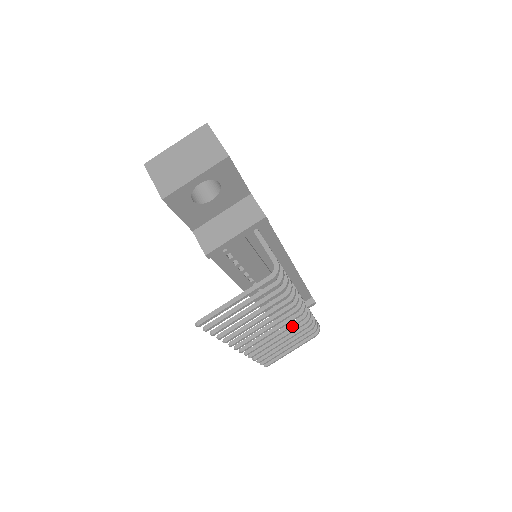
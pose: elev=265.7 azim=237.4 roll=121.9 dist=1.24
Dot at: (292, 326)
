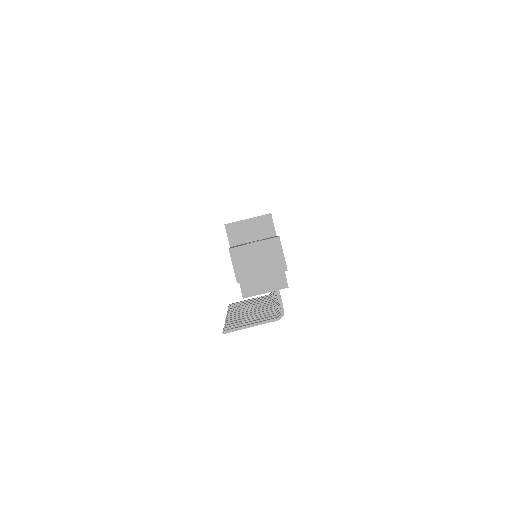
Dot at: occluded
